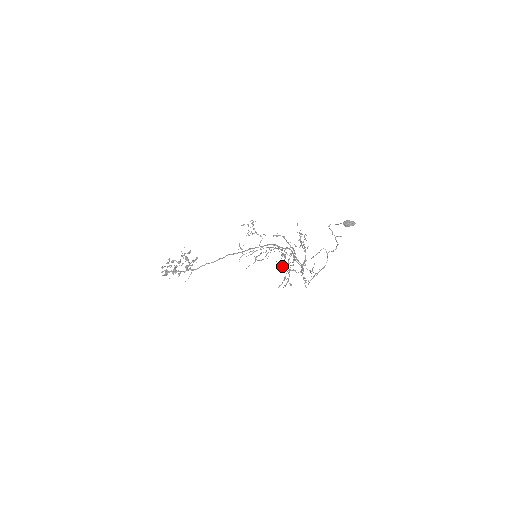
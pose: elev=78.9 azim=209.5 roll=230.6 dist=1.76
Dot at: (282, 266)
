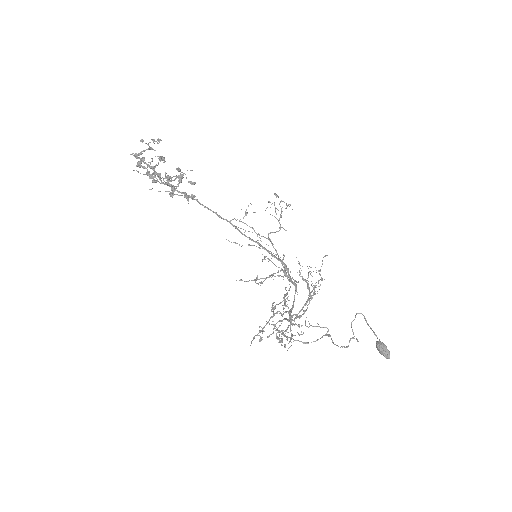
Dot at: (276, 329)
